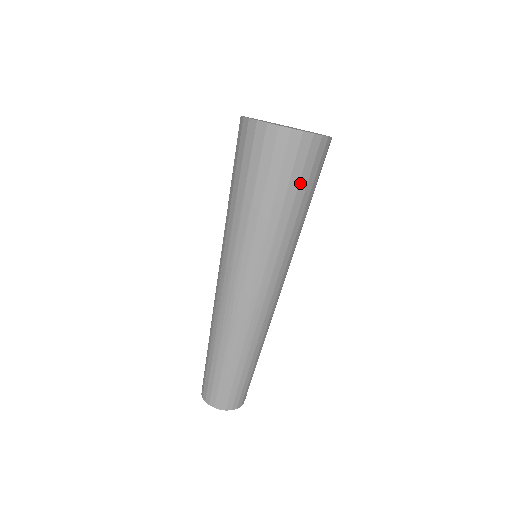
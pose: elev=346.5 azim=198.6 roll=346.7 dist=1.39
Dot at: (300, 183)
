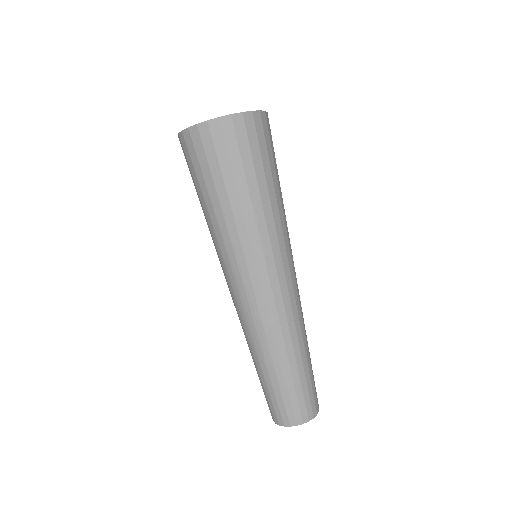
Dot at: (223, 171)
